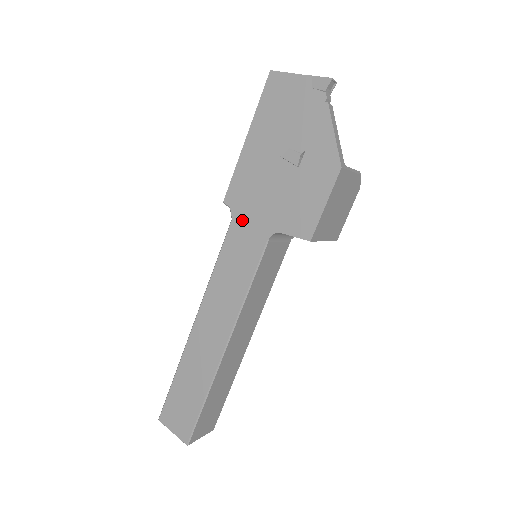
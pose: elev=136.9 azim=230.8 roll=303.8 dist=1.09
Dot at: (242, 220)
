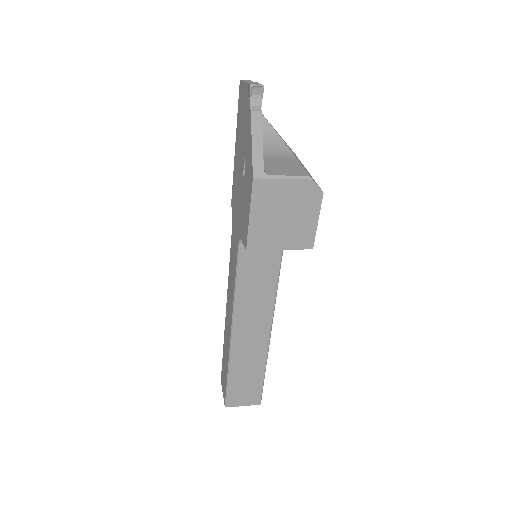
Dot at: (234, 223)
